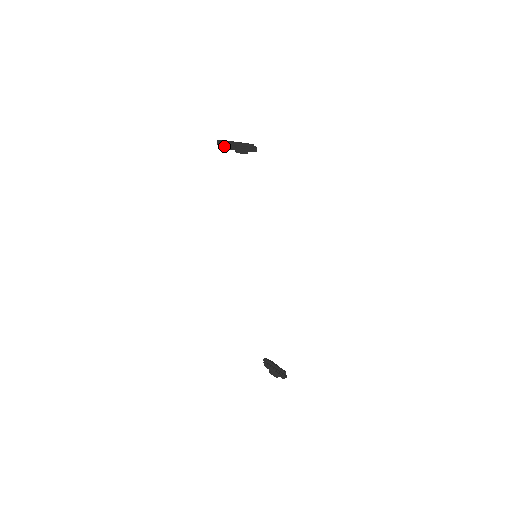
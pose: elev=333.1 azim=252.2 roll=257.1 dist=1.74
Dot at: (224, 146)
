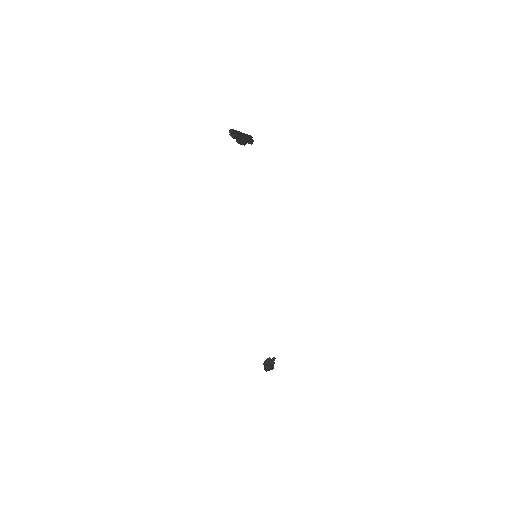
Dot at: (236, 136)
